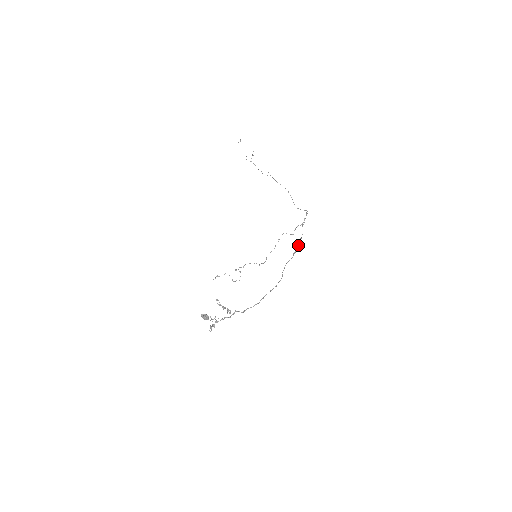
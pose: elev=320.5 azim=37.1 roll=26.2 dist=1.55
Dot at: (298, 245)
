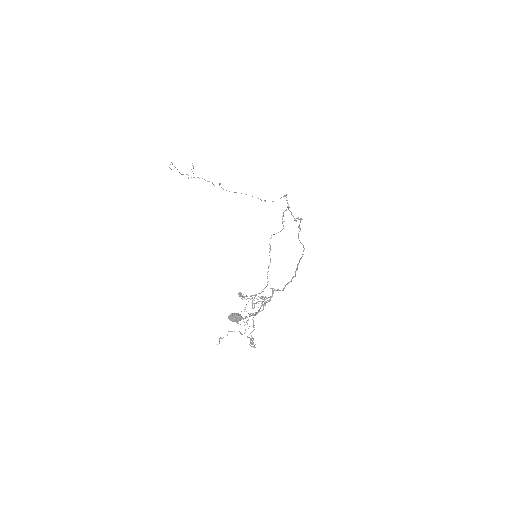
Dot at: (298, 218)
